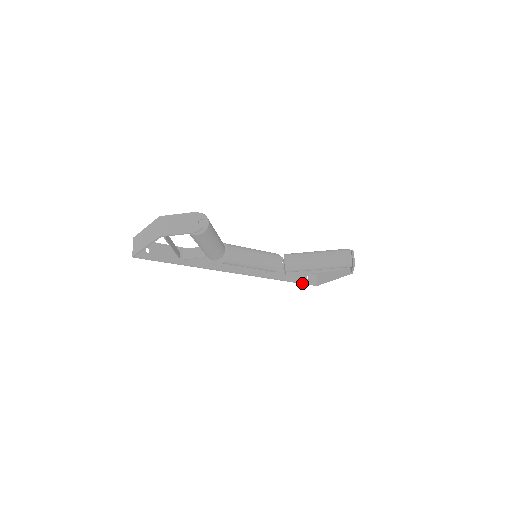
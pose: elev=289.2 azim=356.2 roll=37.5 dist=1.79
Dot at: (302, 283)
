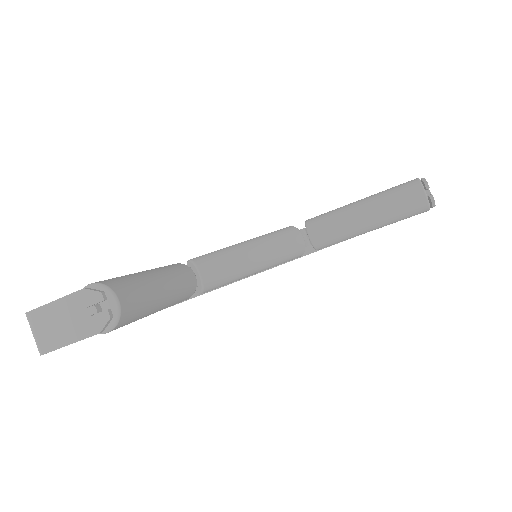
Dot at: occluded
